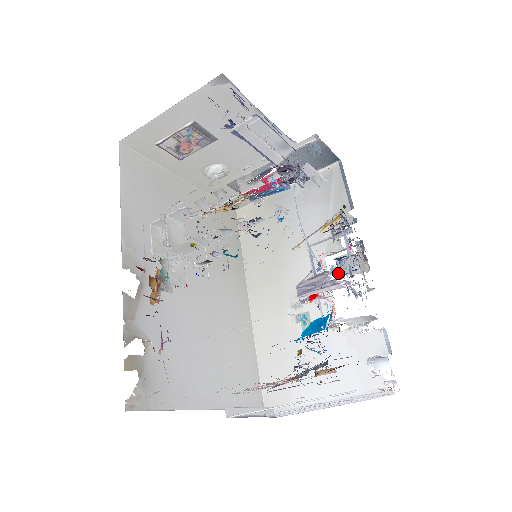
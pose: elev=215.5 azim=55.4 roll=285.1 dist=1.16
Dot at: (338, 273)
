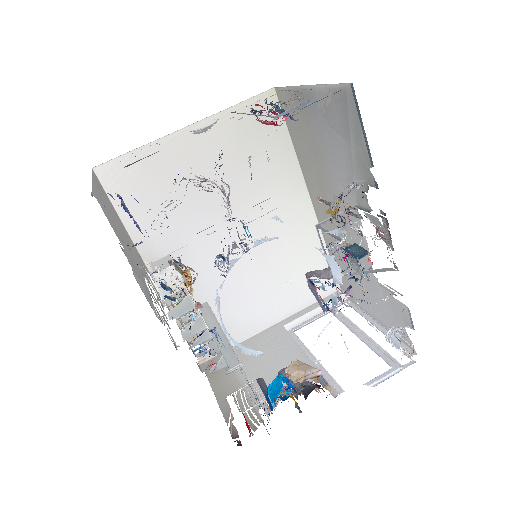
Dot at: occluded
